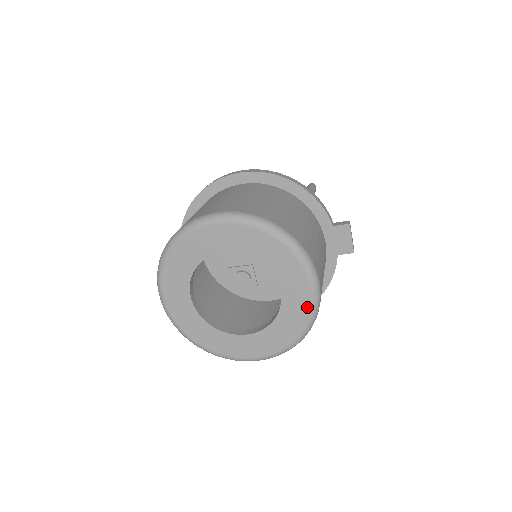
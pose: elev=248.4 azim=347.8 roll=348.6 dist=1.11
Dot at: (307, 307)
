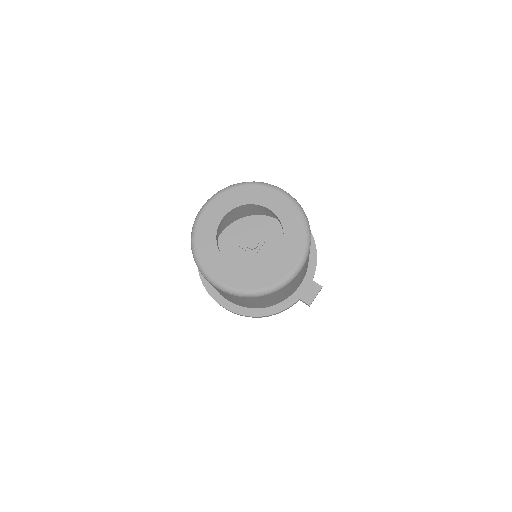
Dot at: (283, 276)
